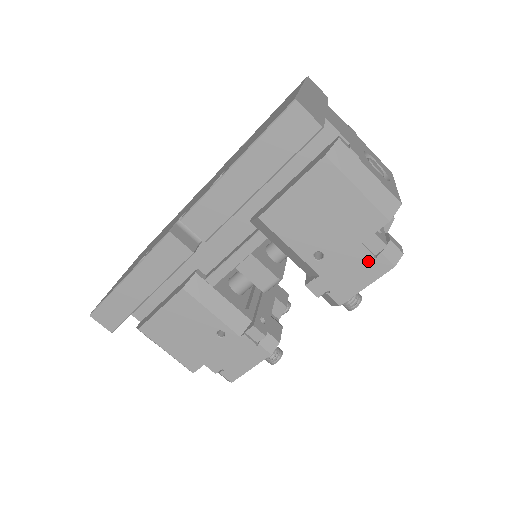
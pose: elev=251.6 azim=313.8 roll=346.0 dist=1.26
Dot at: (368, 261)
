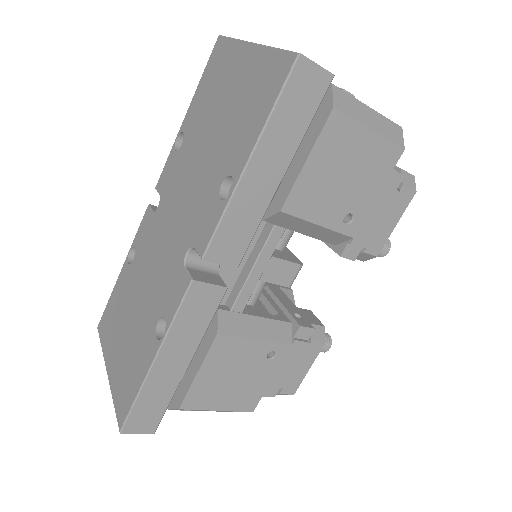
Dot at: (393, 199)
